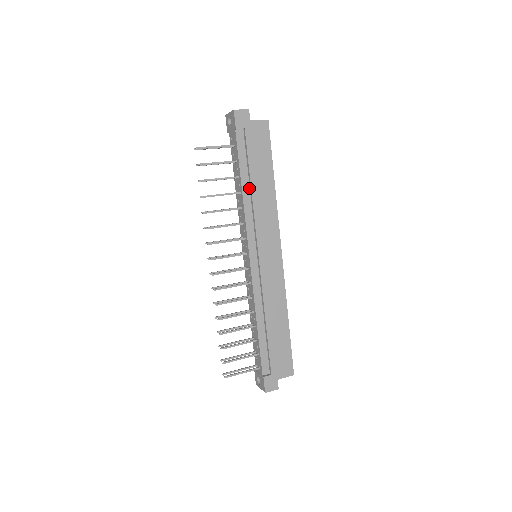
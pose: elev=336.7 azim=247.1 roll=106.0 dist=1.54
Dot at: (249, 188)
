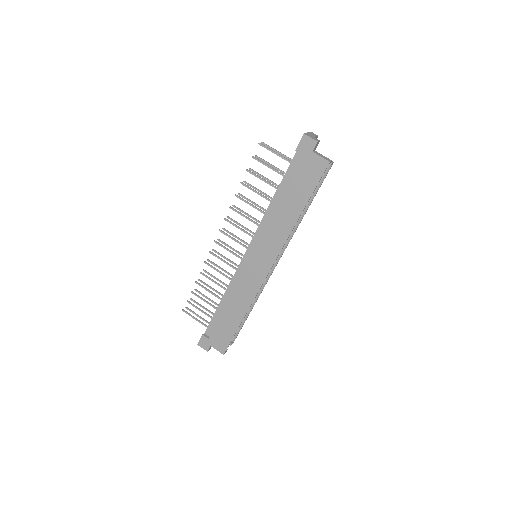
Dot at: (278, 204)
